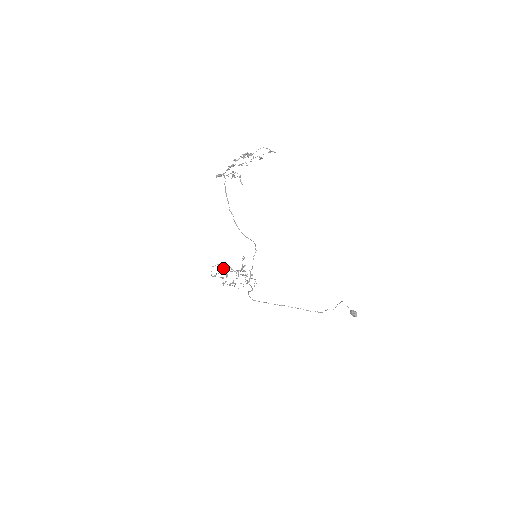
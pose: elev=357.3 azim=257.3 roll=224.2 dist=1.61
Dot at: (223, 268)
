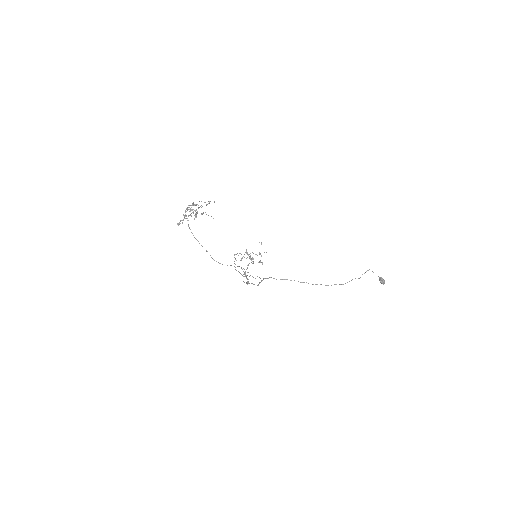
Dot at: occluded
